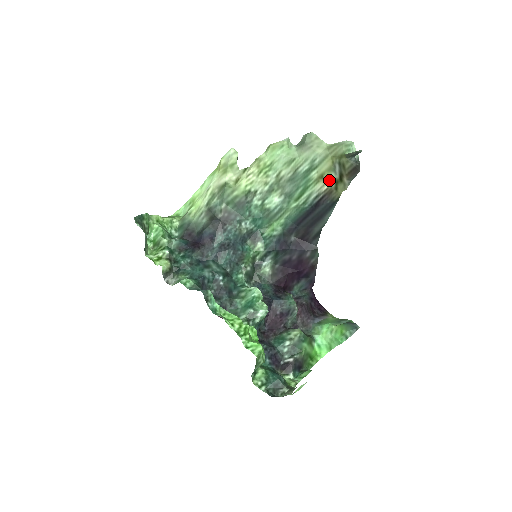
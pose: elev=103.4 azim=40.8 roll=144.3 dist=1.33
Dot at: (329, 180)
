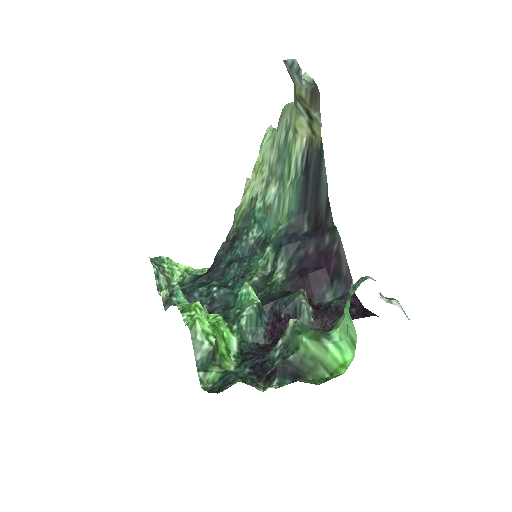
Dot at: (303, 129)
